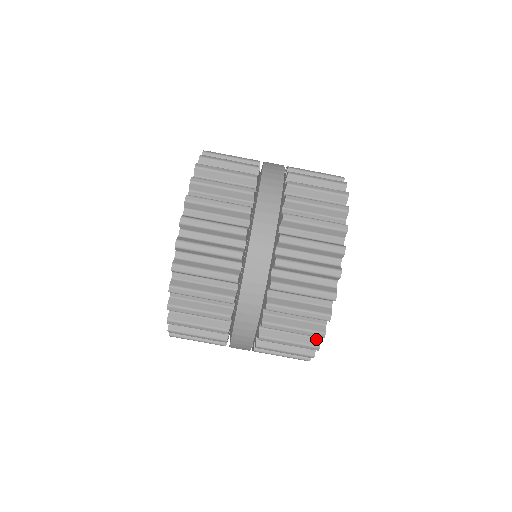
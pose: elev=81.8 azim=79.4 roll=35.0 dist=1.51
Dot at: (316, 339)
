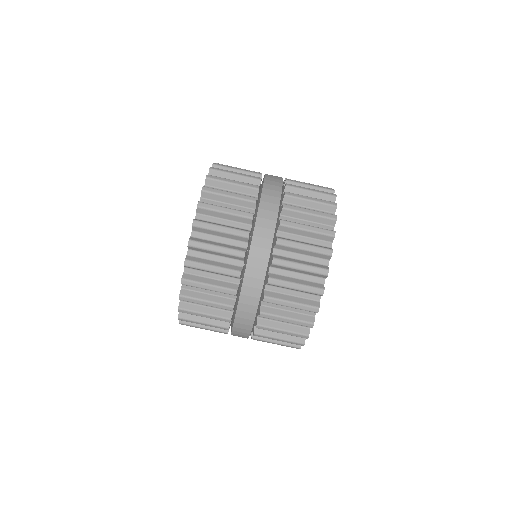
Dot at: (306, 329)
